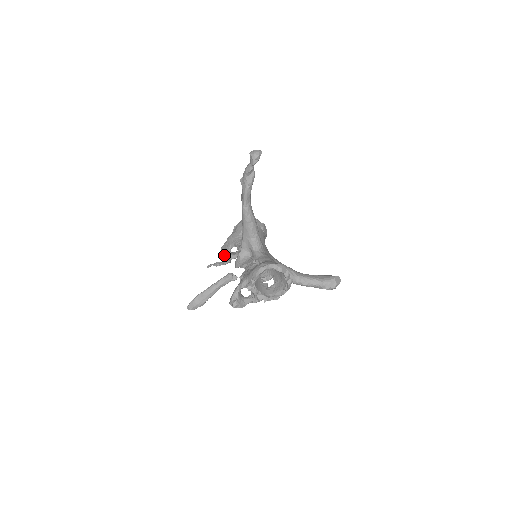
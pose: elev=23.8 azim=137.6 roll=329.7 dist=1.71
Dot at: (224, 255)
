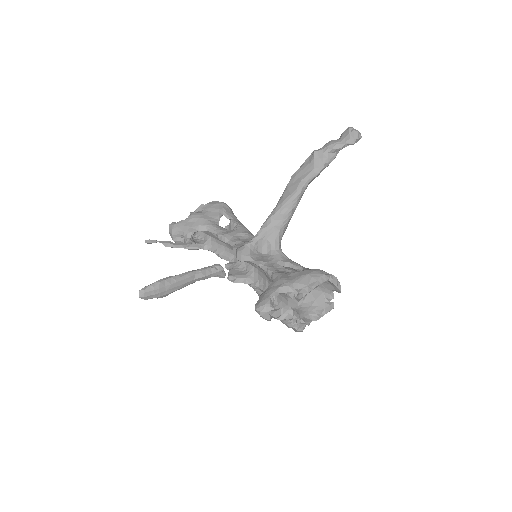
Dot at: (175, 235)
